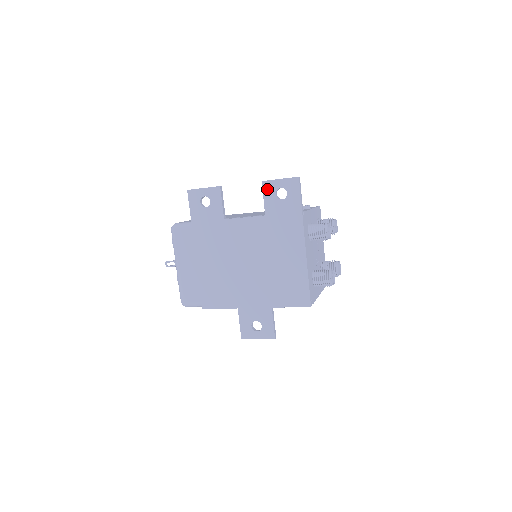
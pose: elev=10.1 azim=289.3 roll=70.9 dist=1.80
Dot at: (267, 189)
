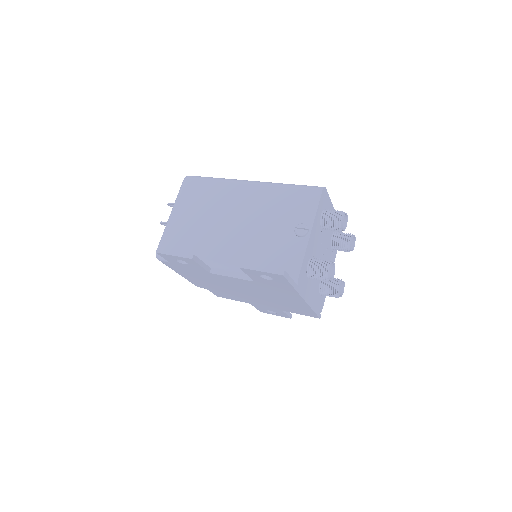
Dot at: (248, 272)
